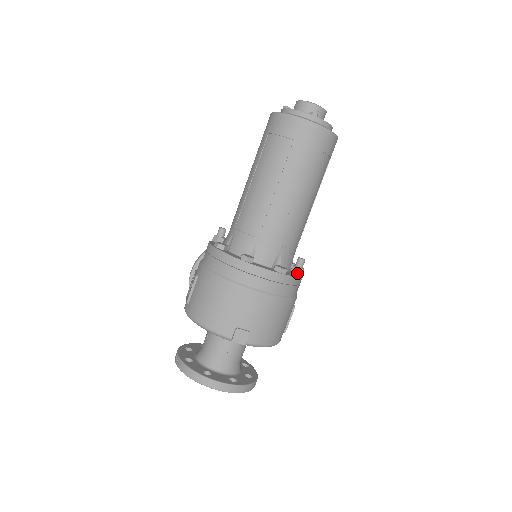
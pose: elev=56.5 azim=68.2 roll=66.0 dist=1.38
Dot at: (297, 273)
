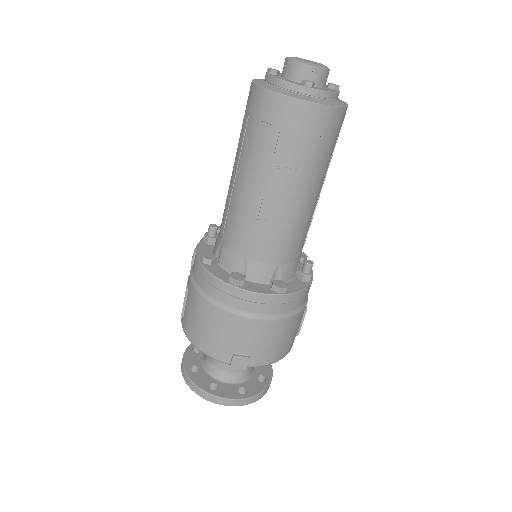
Dot at: (304, 280)
